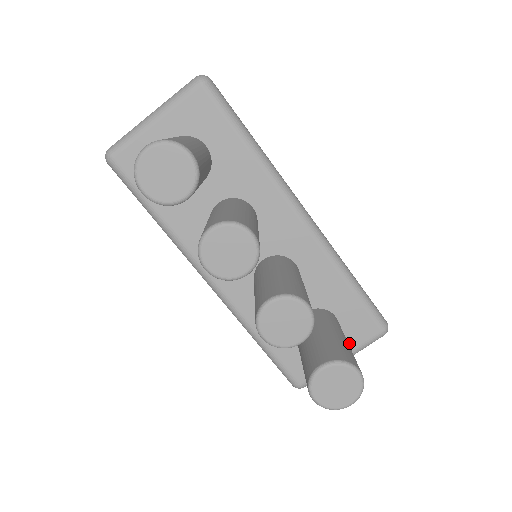
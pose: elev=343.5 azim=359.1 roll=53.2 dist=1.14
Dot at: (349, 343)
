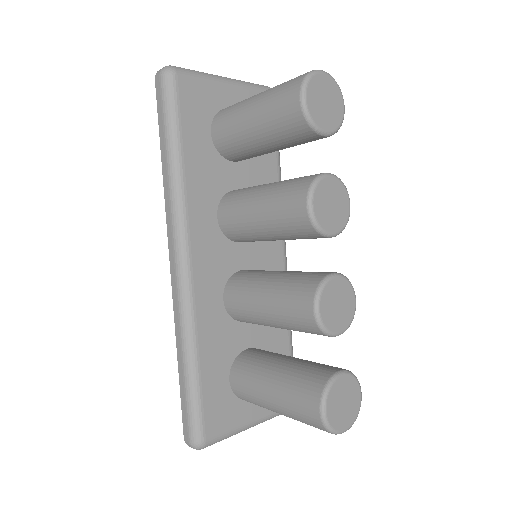
Dot at: occluded
